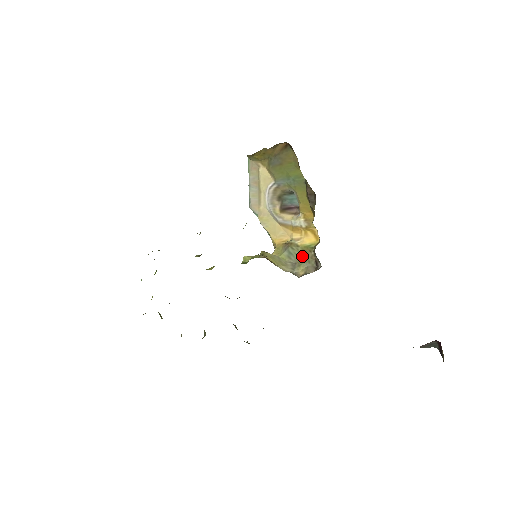
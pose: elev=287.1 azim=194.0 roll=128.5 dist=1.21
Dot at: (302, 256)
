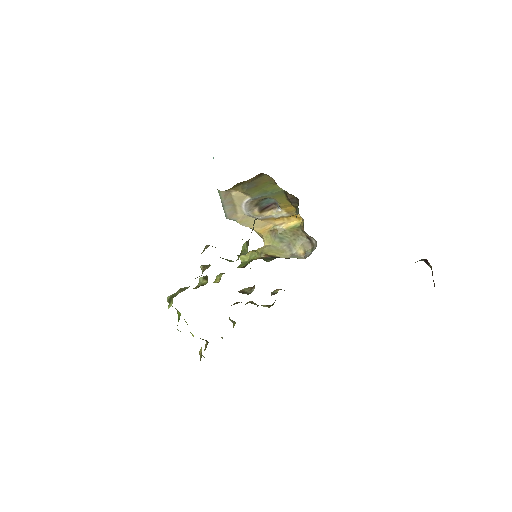
Dot at: (292, 236)
